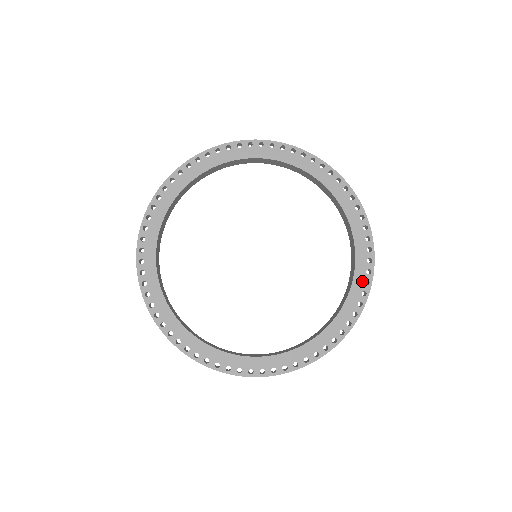
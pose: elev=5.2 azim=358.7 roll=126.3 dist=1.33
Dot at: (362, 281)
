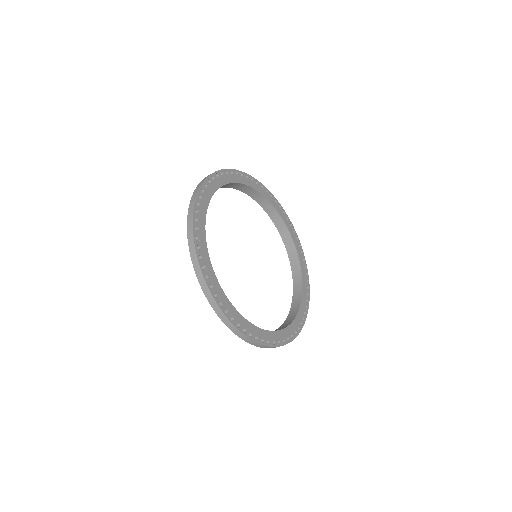
Dot at: (297, 325)
